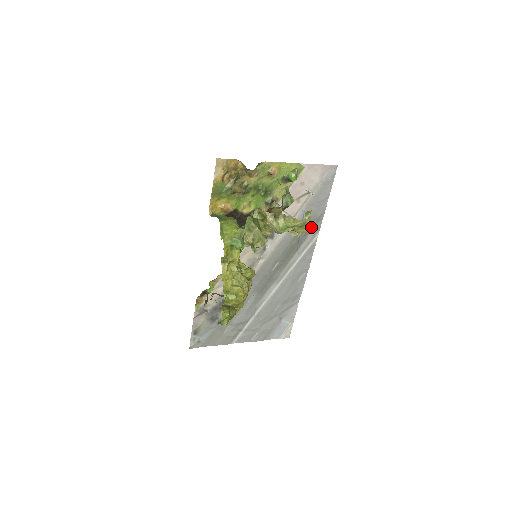
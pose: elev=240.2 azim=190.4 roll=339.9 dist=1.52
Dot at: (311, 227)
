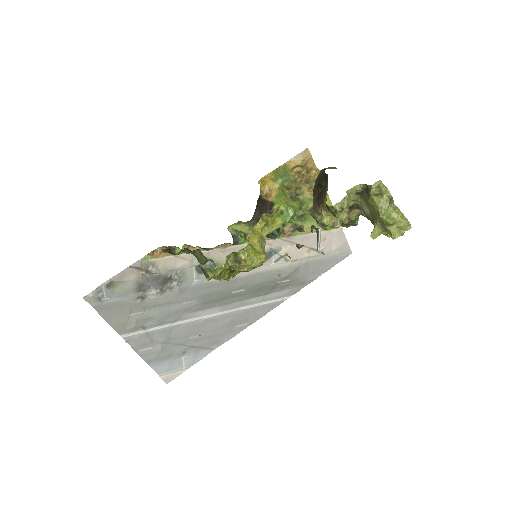
Dot at: (293, 284)
